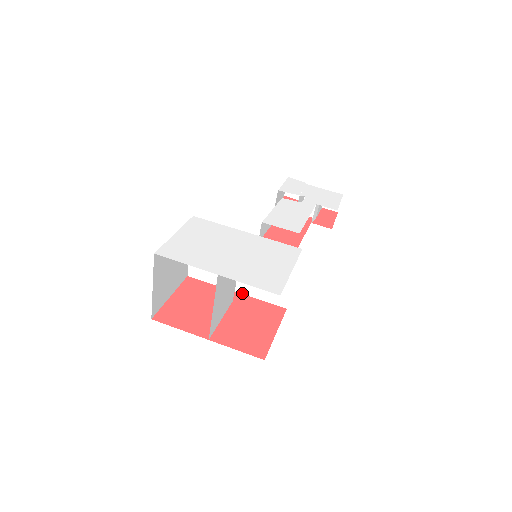
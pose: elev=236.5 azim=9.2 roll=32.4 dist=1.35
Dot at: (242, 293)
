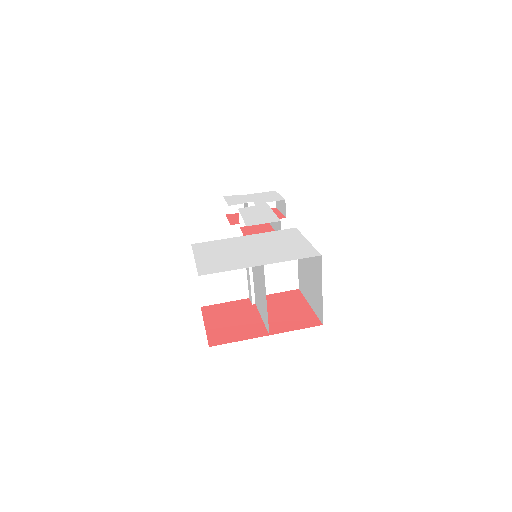
Dot at: occluded
